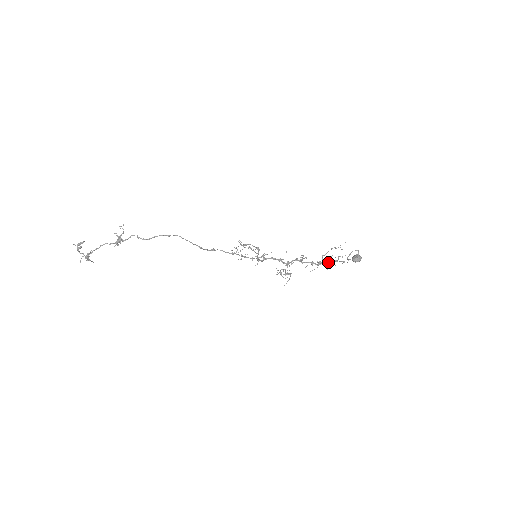
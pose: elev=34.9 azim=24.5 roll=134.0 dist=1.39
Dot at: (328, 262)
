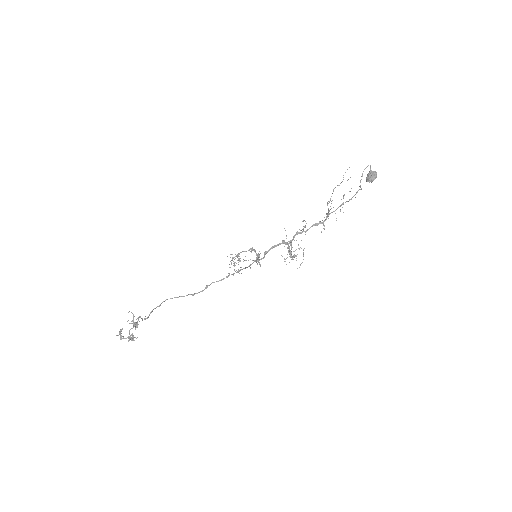
Dot at: occluded
